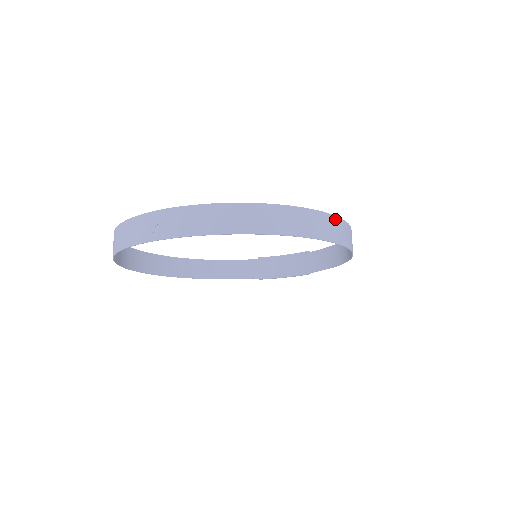
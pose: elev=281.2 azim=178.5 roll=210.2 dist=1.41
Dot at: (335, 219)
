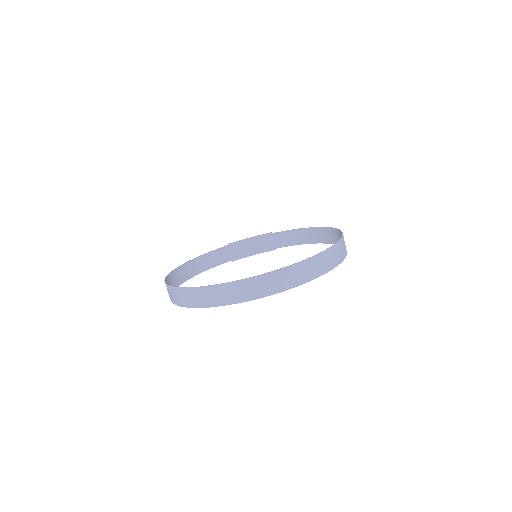
Dot at: occluded
